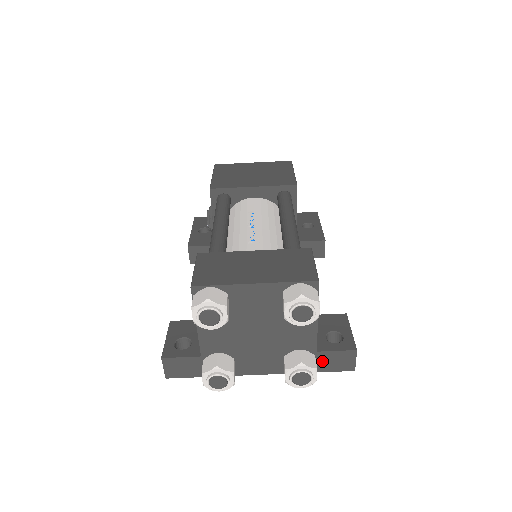
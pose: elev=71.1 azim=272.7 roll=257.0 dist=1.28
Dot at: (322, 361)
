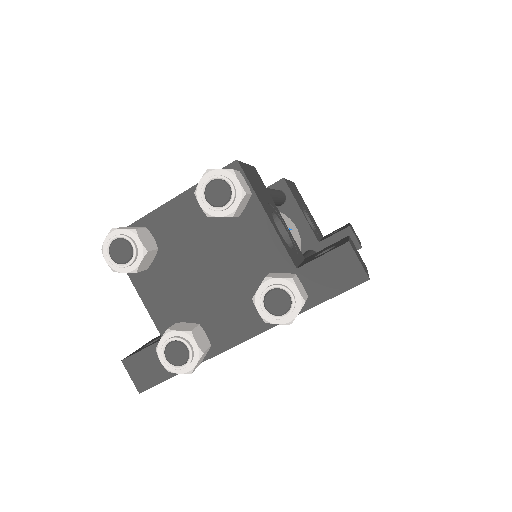
Dot at: (313, 282)
